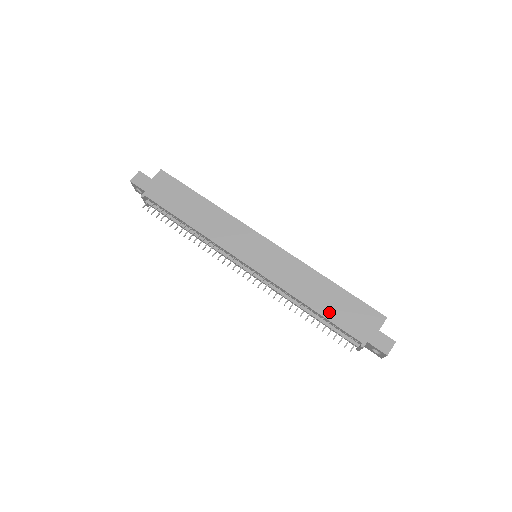
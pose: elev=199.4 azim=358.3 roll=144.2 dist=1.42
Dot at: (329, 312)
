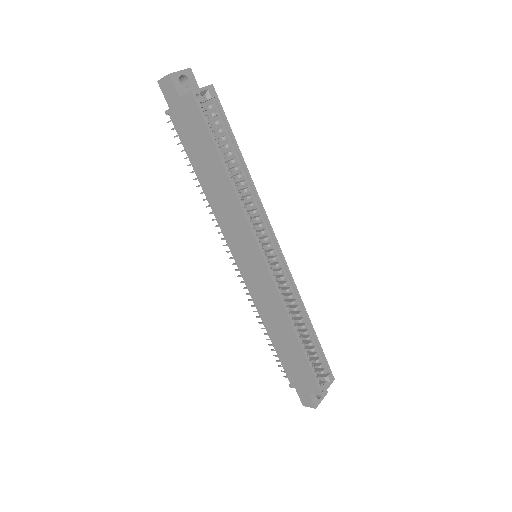
Dot at: (281, 351)
